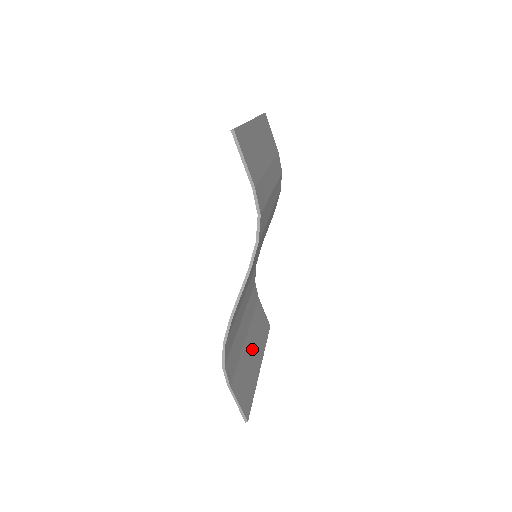
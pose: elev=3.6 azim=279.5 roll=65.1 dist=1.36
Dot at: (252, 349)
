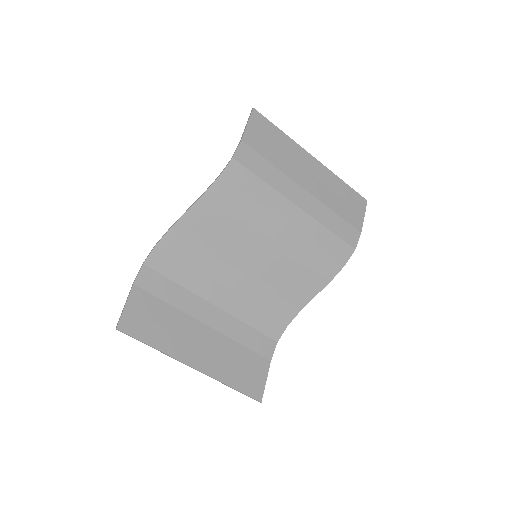
Dot at: (199, 341)
